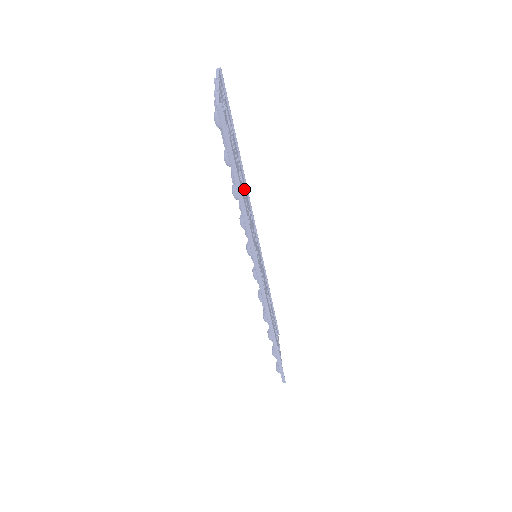
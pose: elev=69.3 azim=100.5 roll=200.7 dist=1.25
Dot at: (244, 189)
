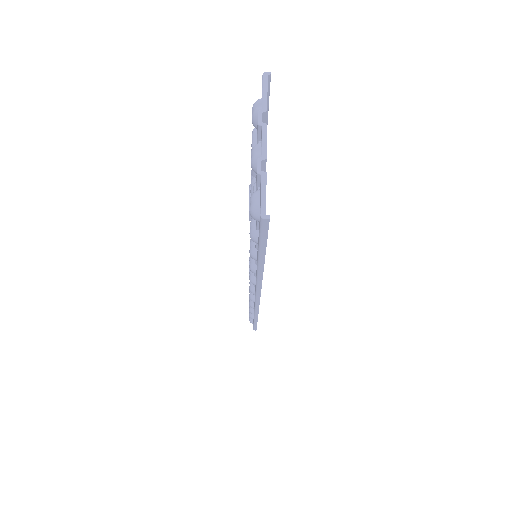
Dot at: occluded
